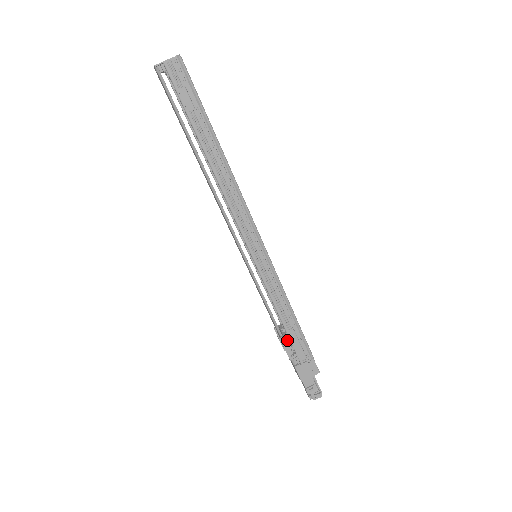
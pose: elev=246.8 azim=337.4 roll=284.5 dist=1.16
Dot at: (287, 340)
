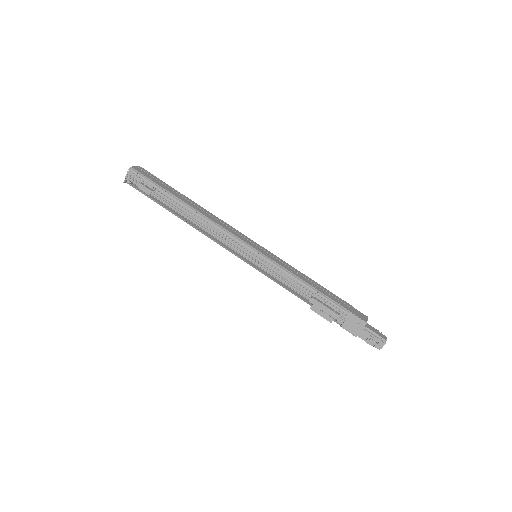
Dot at: (315, 308)
